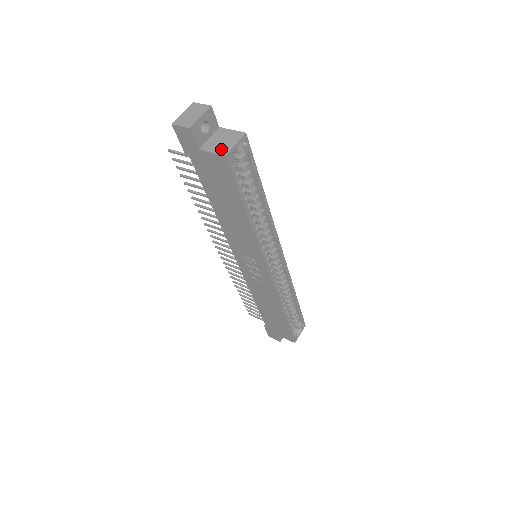
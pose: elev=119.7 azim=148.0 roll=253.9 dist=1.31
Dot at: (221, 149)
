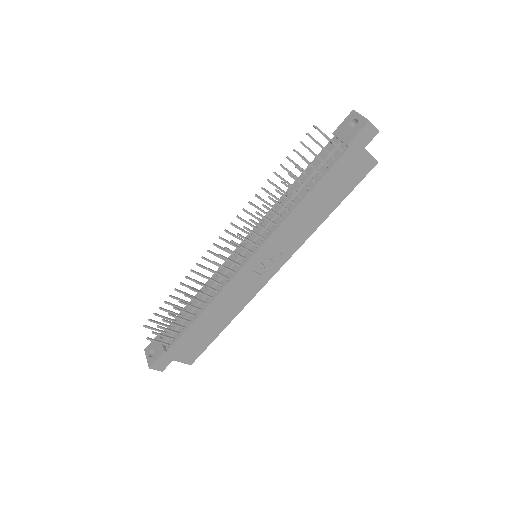
Dot at: (371, 156)
